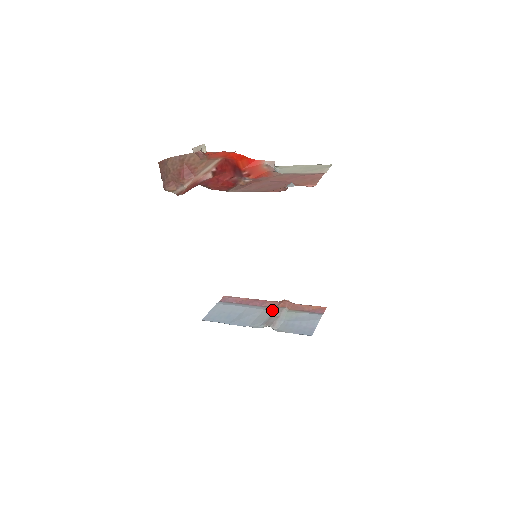
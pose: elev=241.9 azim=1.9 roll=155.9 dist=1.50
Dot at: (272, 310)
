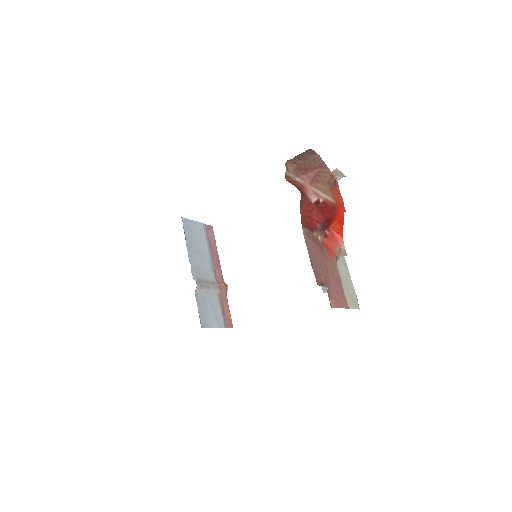
Dot at: (214, 279)
